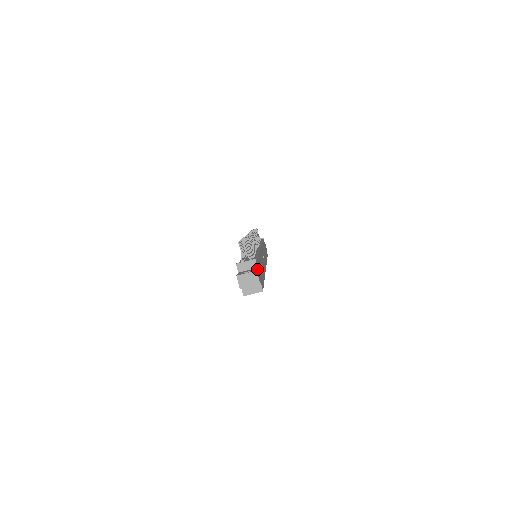
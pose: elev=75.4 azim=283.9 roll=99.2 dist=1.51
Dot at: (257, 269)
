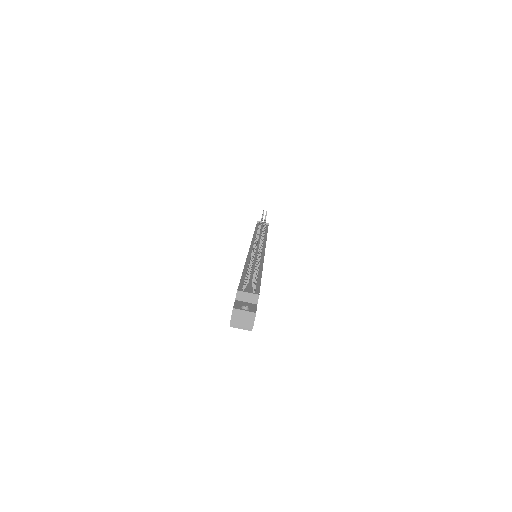
Dot at: occluded
